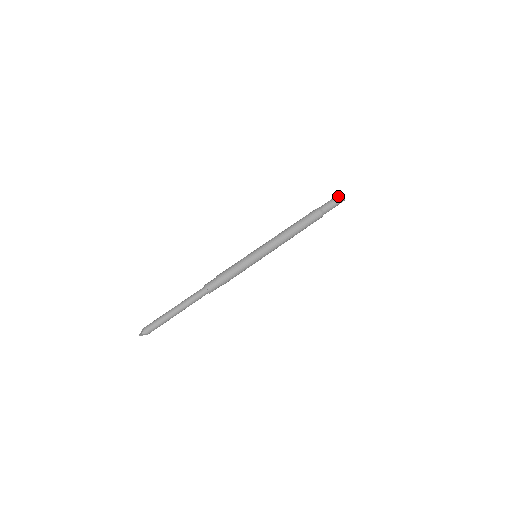
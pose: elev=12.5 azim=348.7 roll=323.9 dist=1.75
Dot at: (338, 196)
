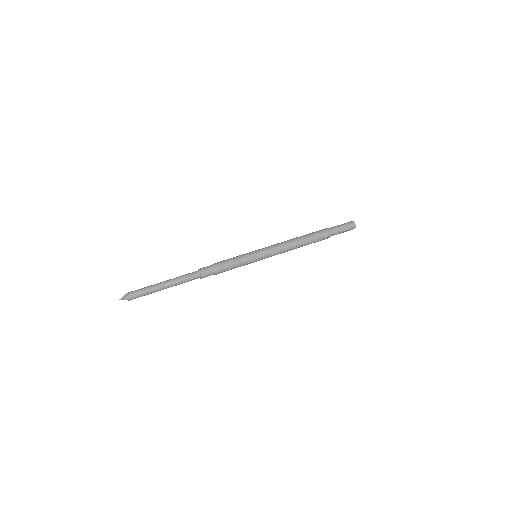
Dot at: (351, 224)
